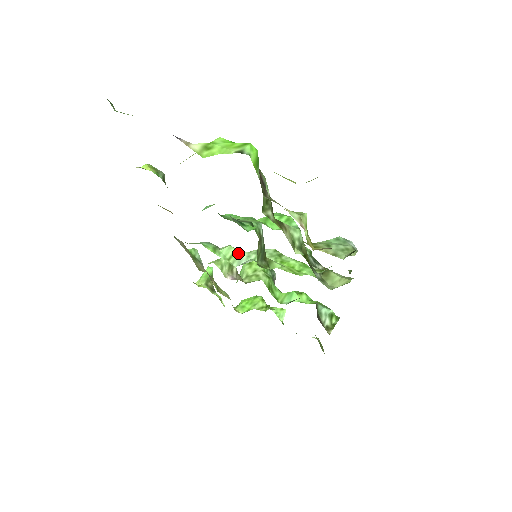
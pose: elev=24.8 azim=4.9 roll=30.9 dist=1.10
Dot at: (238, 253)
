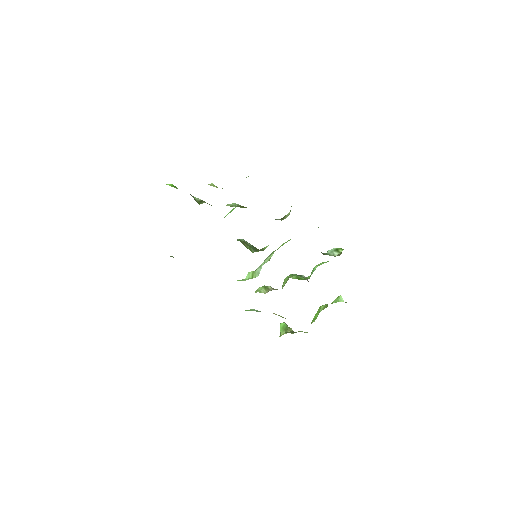
Dot at: (255, 271)
